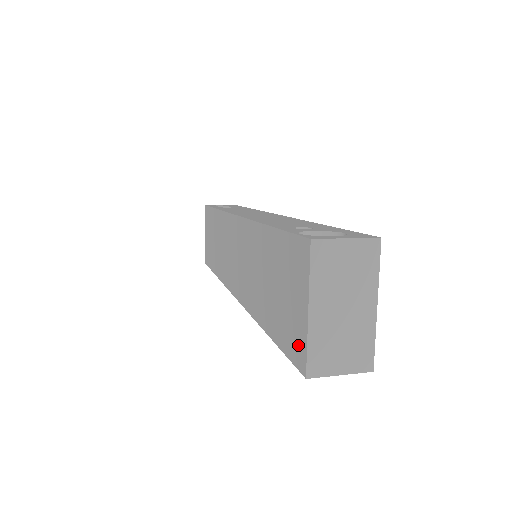
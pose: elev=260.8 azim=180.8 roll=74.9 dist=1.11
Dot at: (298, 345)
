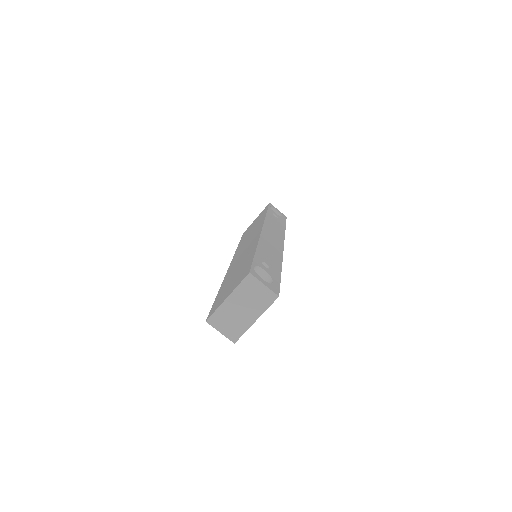
Dot at: (216, 307)
